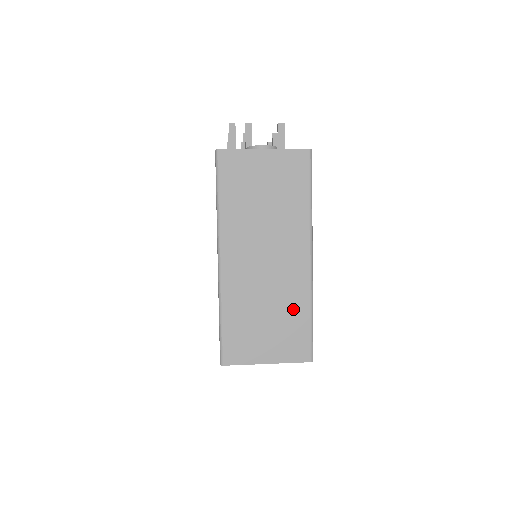
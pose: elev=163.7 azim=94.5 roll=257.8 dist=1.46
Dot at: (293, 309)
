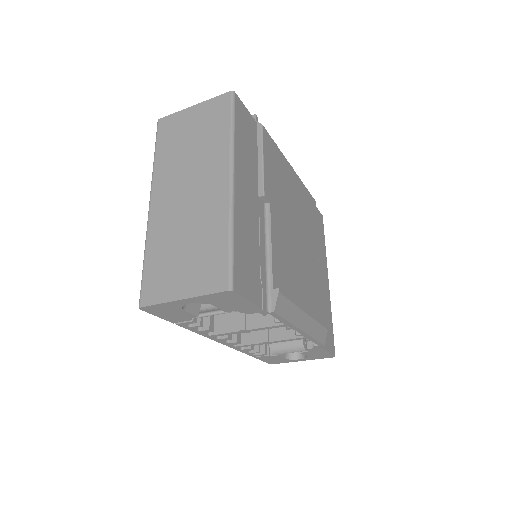
Dot at: (211, 235)
